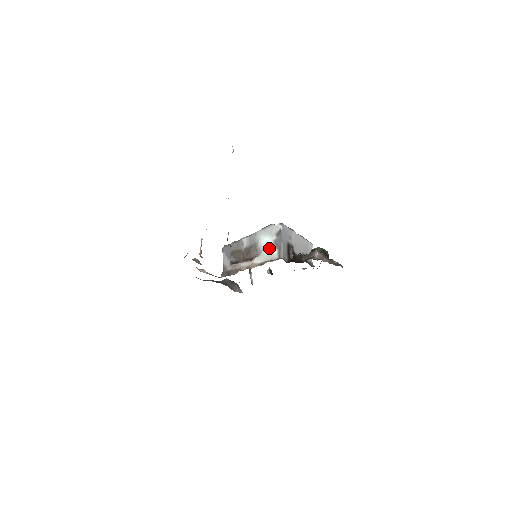
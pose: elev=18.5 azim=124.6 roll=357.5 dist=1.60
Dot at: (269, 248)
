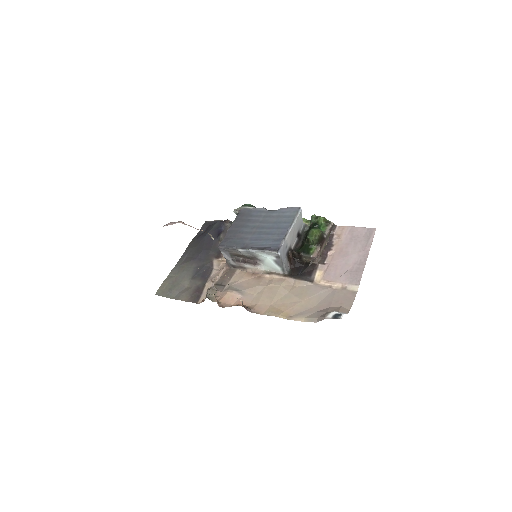
Dot at: (271, 264)
